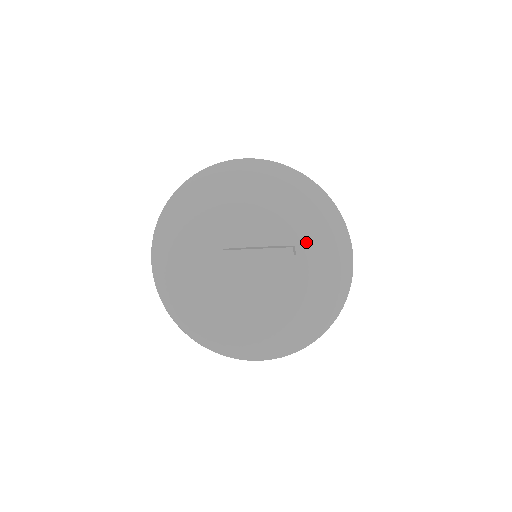
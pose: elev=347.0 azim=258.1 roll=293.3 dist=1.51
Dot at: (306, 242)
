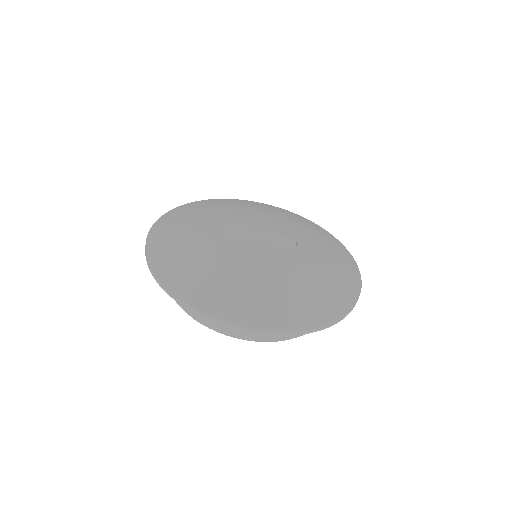
Dot at: (308, 243)
